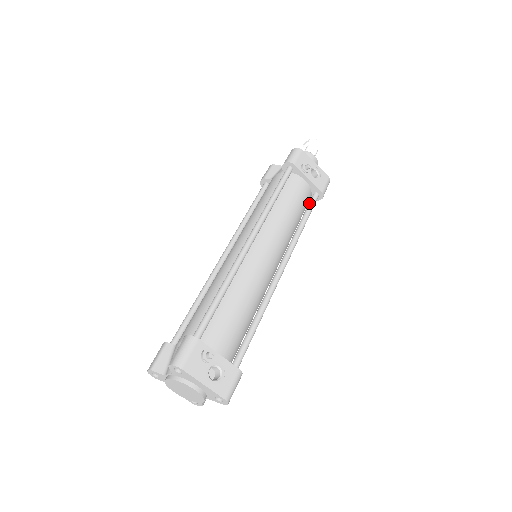
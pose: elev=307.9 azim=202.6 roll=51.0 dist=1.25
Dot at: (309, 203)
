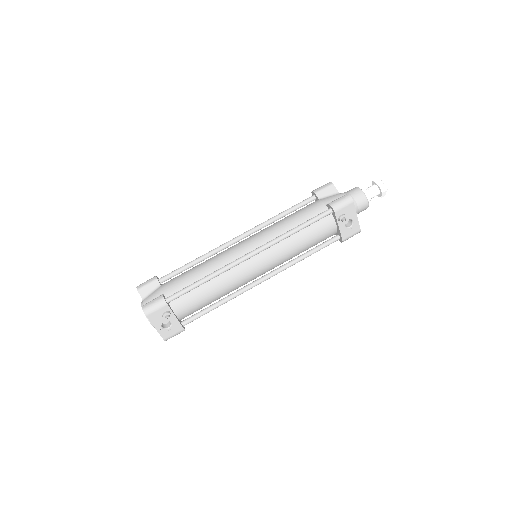
Dot at: (326, 242)
